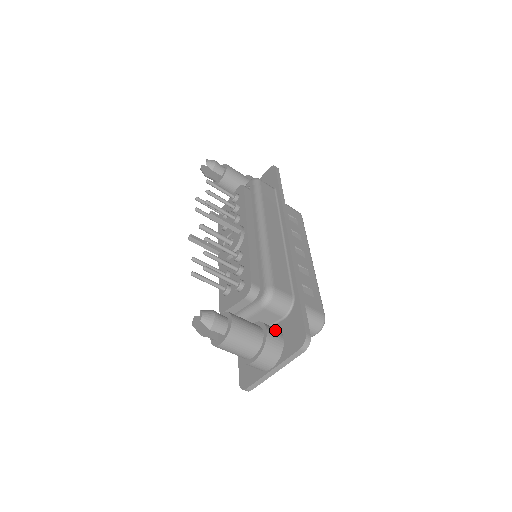
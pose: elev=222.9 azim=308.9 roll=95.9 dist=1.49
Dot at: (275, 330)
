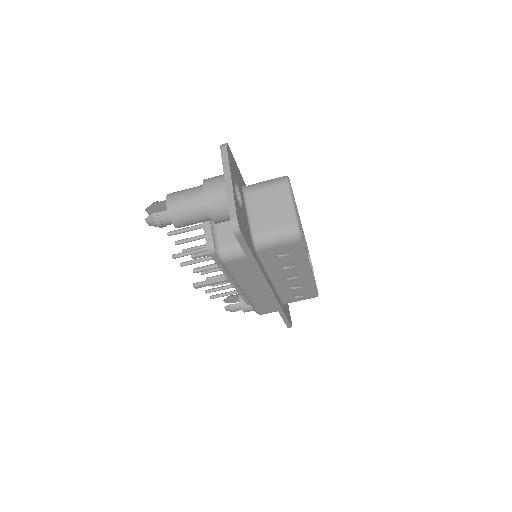
Dot at: occluded
